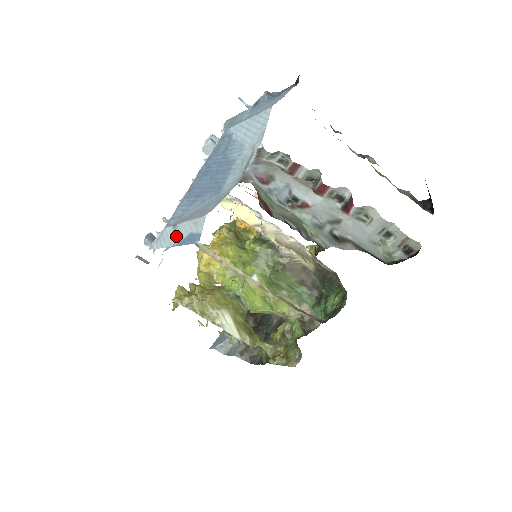
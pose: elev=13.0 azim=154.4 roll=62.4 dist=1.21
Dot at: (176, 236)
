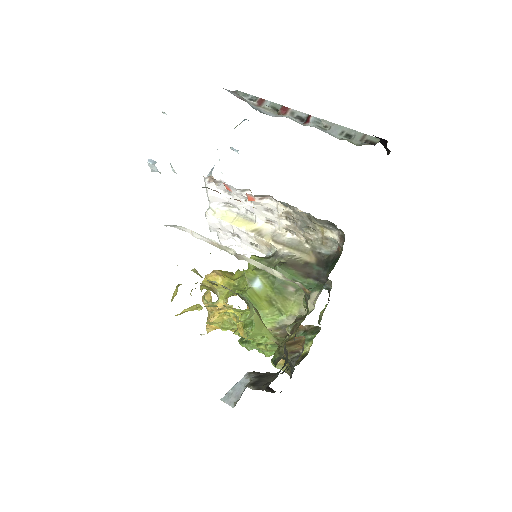
Dot at: occluded
